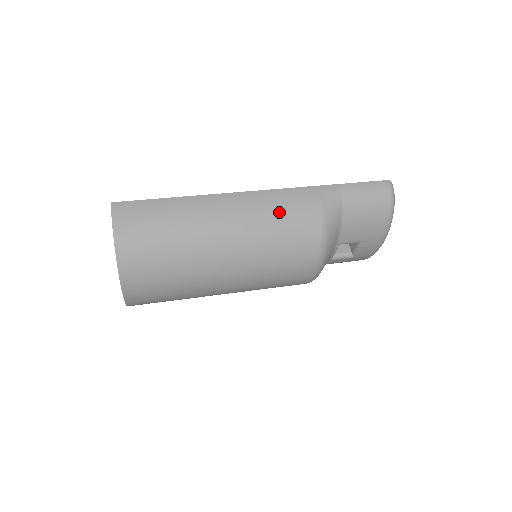
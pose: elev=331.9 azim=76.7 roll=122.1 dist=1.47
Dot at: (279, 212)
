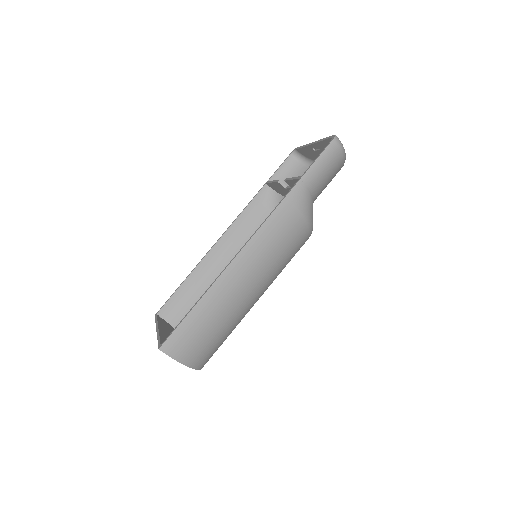
Dot at: (274, 244)
